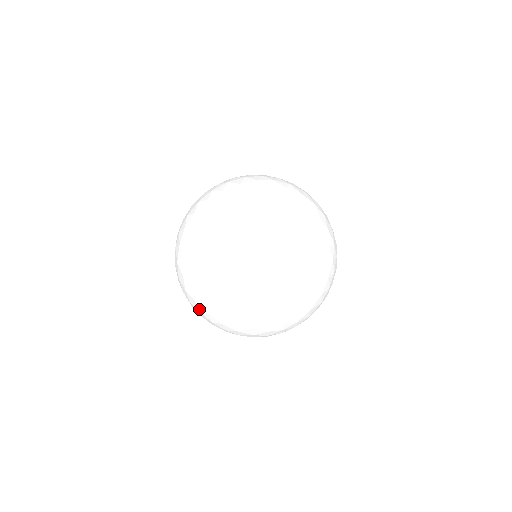
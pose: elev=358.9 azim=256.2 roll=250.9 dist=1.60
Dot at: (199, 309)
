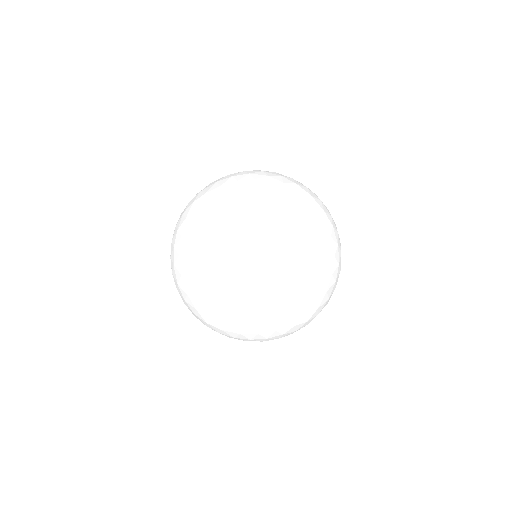
Dot at: (194, 315)
